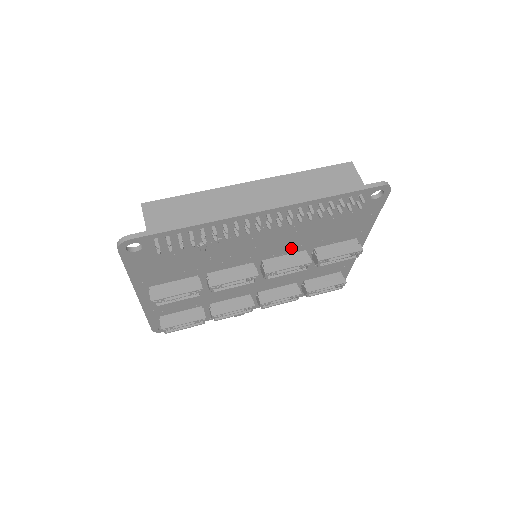
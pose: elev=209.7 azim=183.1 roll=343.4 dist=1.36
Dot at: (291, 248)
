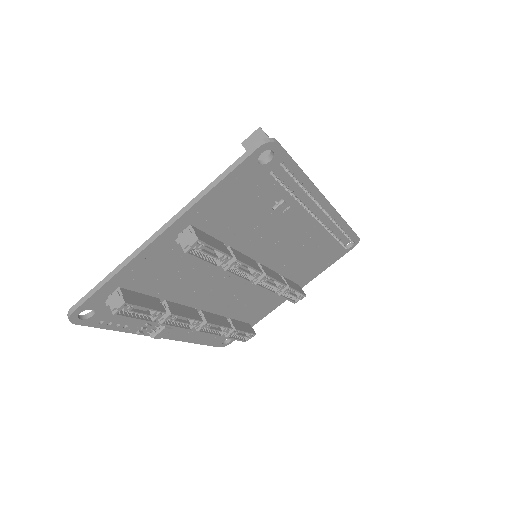
Dot at: (279, 263)
